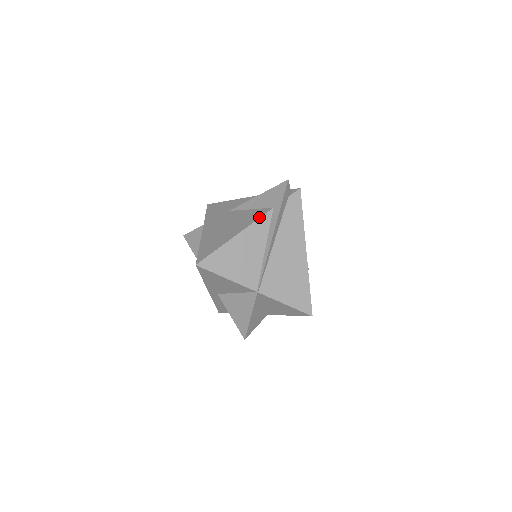
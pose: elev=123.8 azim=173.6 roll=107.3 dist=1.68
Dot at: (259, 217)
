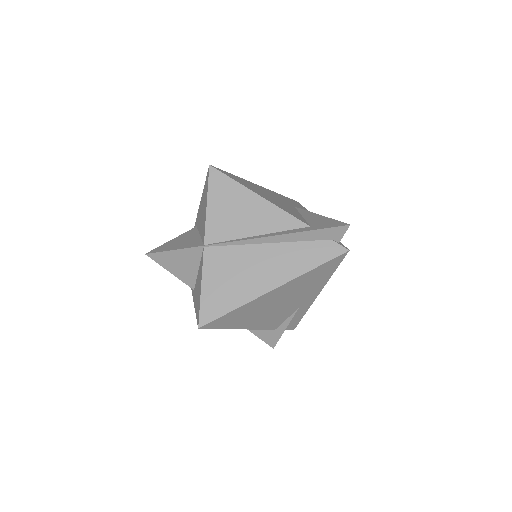
Dot at: (292, 214)
